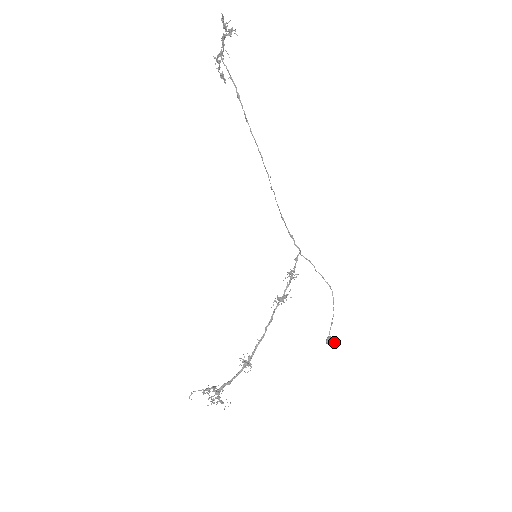
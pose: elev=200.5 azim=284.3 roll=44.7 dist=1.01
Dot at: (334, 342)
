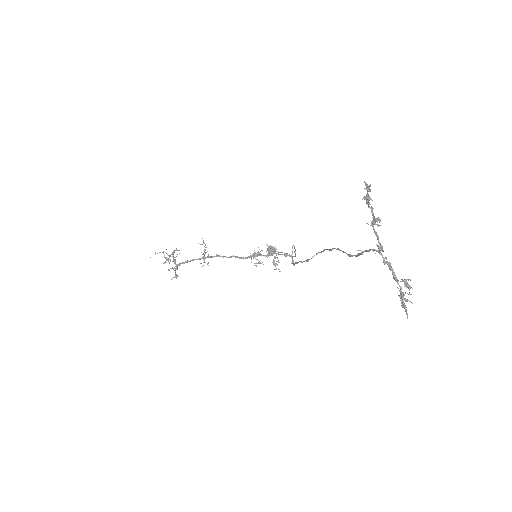
Dot at: occluded
